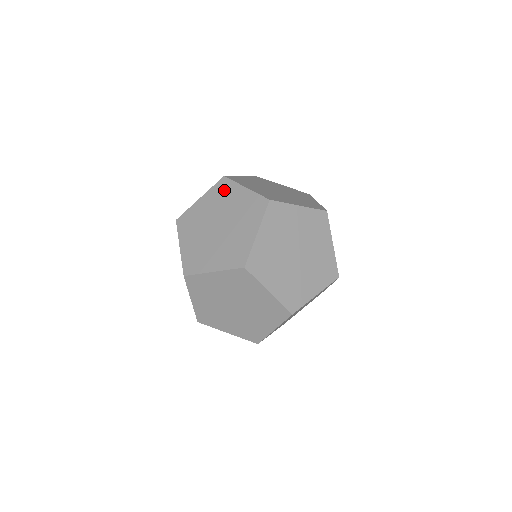
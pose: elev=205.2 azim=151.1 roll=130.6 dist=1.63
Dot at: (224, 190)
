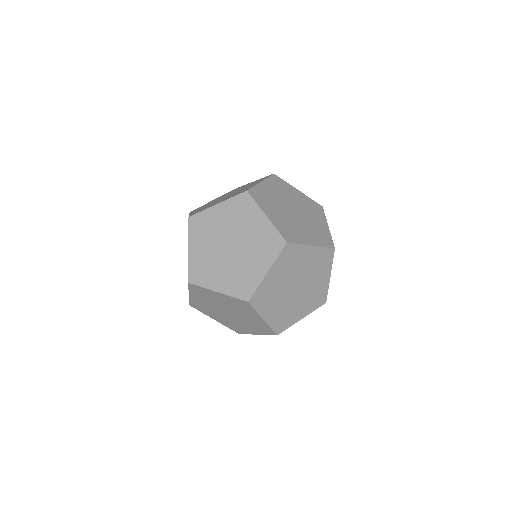
Dot at: occluded
